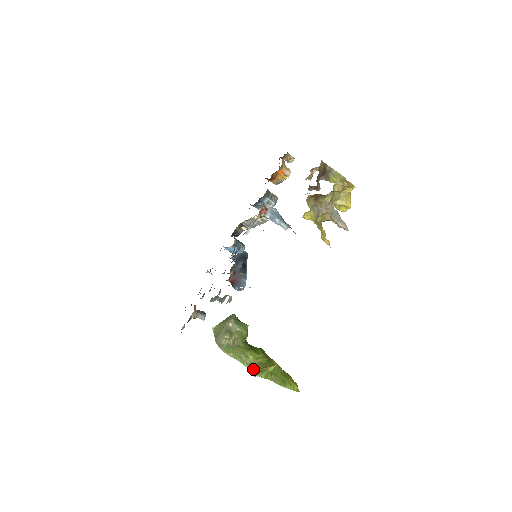
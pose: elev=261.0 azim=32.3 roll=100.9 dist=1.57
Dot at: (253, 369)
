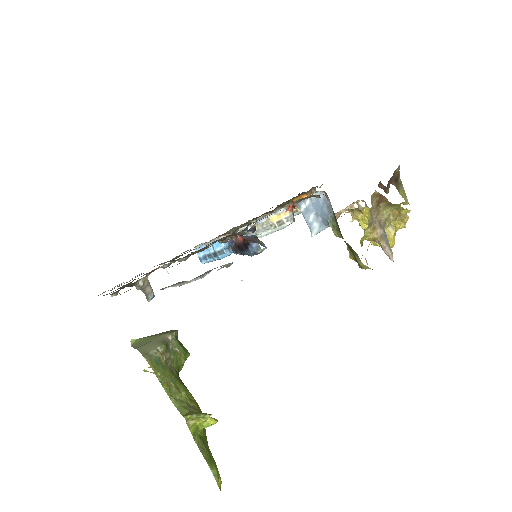
Dot at: (184, 409)
